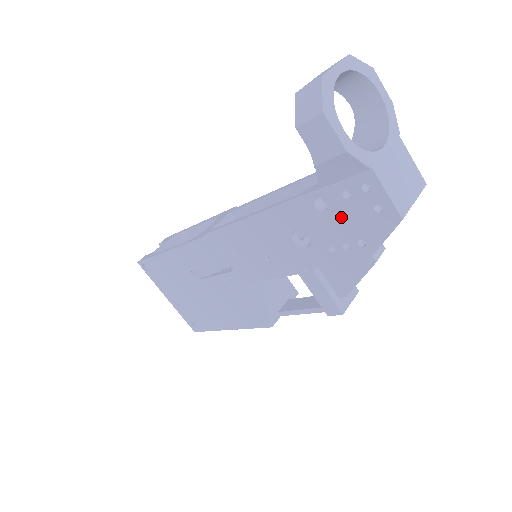
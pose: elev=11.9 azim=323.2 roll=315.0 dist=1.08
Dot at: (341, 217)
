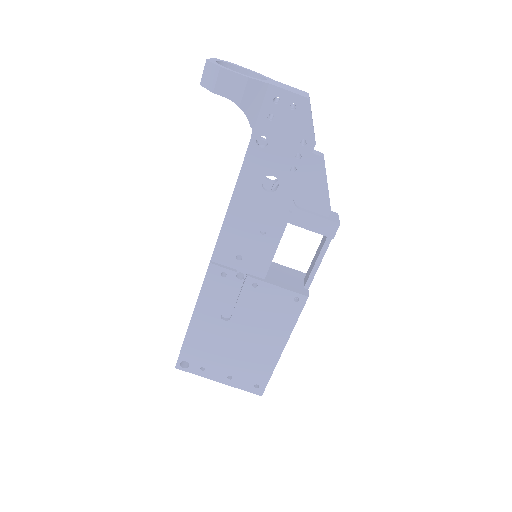
Dot at: (279, 137)
